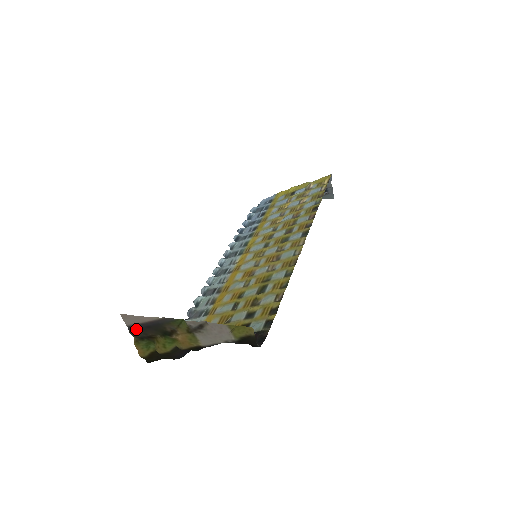
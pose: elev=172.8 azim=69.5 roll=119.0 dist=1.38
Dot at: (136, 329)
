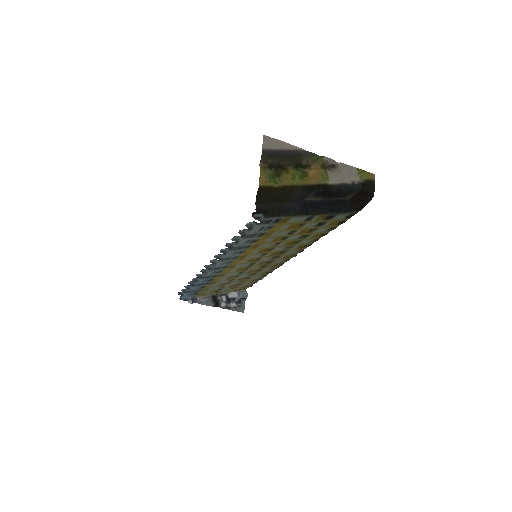
Dot at: (271, 154)
